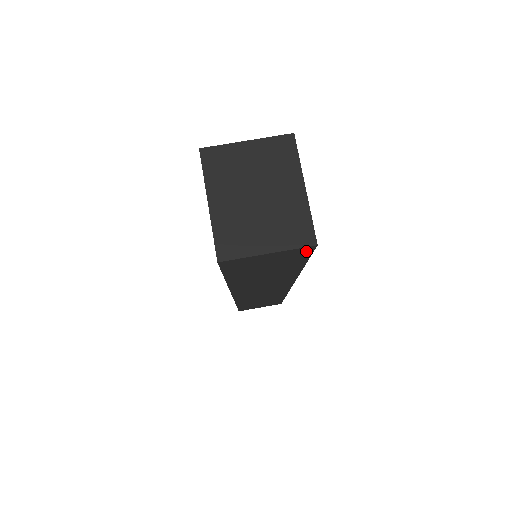
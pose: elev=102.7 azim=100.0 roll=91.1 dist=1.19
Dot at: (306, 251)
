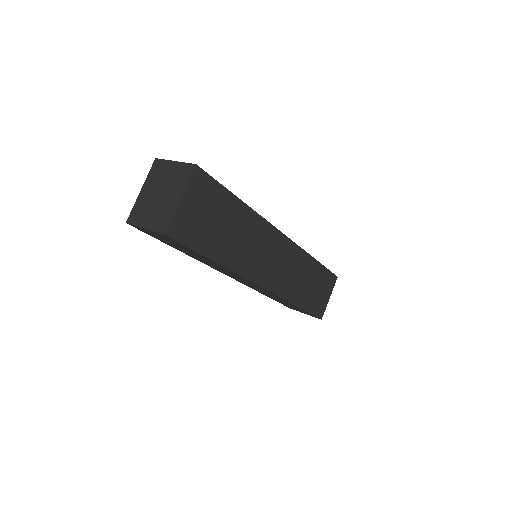
Dot at: (171, 238)
